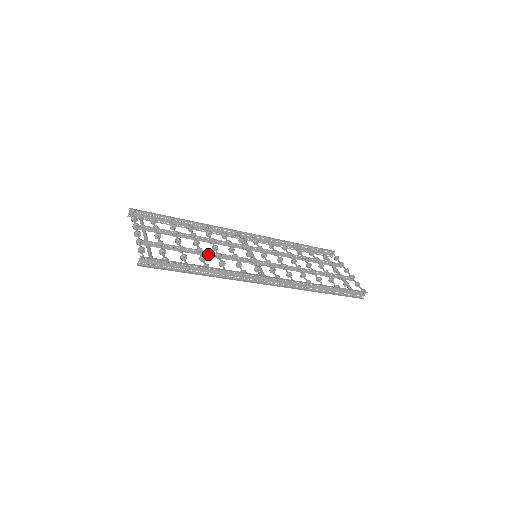
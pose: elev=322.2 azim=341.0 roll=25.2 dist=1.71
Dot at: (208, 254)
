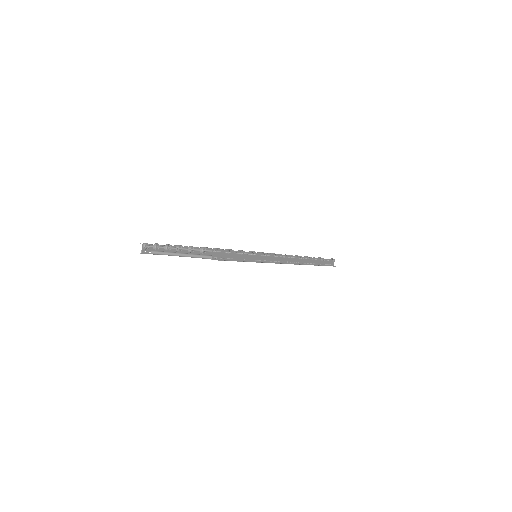
Dot at: occluded
